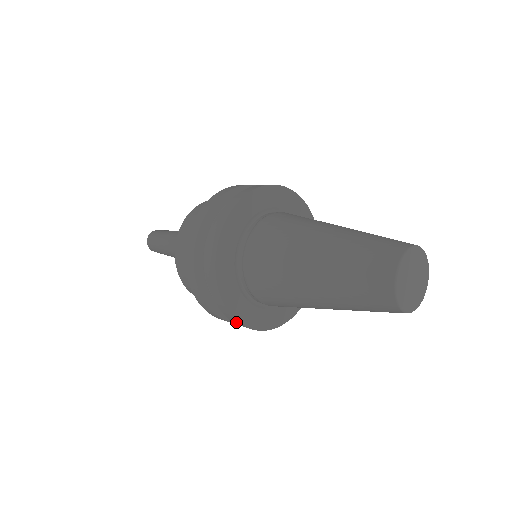
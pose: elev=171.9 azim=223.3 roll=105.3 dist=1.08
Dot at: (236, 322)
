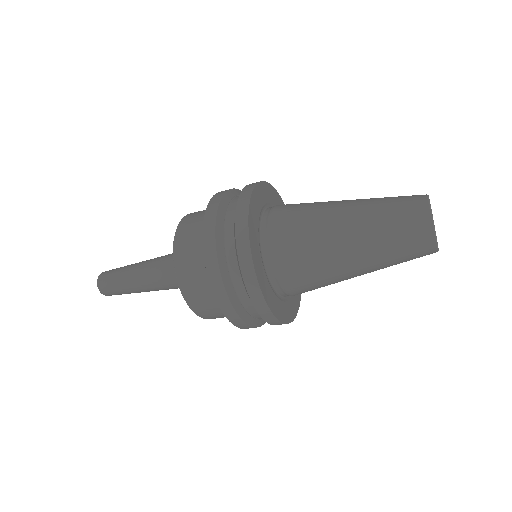
Dot at: (259, 299)
